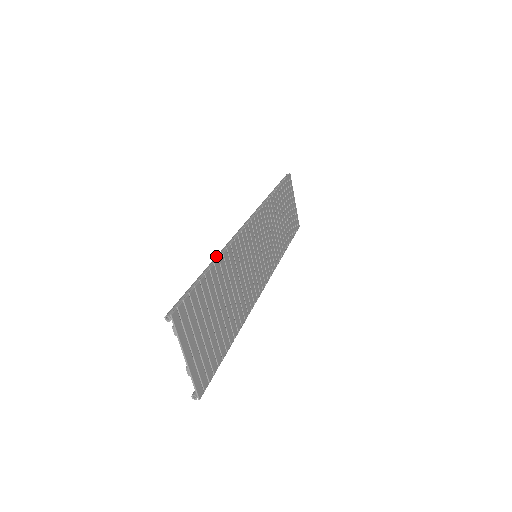
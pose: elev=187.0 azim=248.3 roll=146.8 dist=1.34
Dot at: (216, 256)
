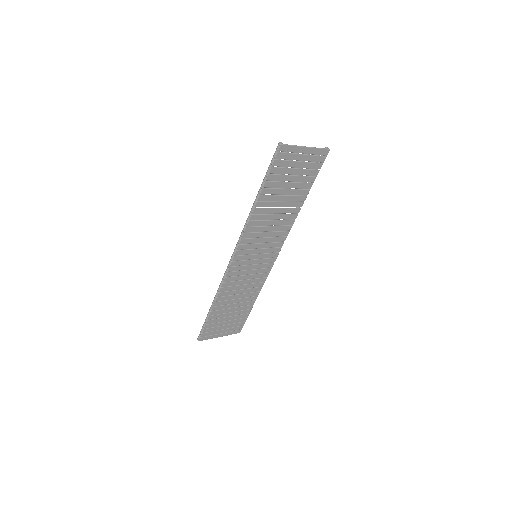
Dot at: (214, 297)
